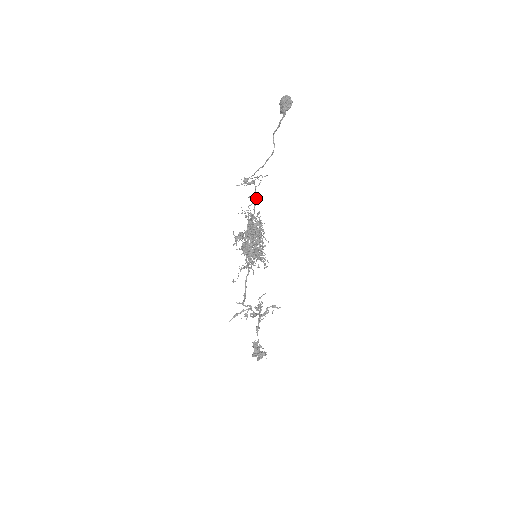
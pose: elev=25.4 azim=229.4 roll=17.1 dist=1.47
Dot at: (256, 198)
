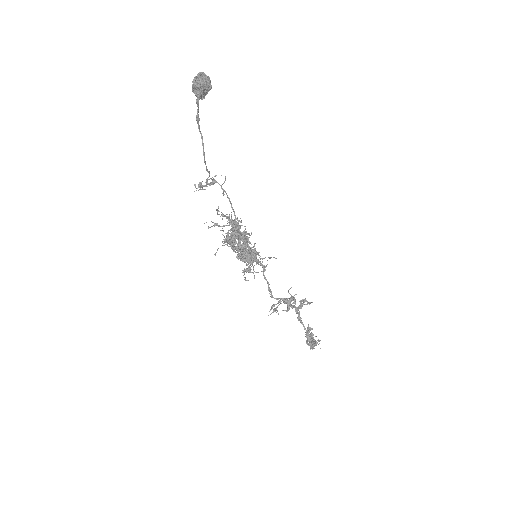
Dot at: (228, 197)
